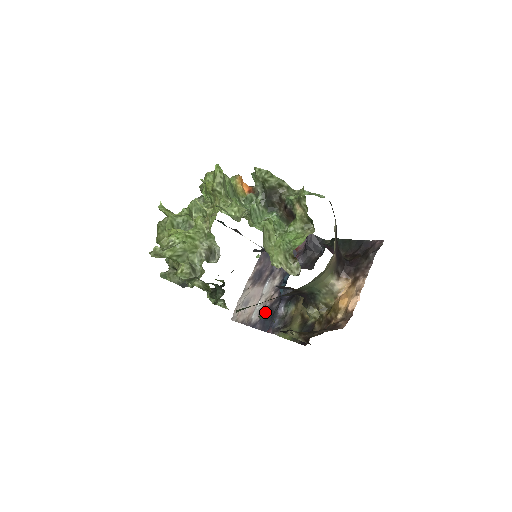
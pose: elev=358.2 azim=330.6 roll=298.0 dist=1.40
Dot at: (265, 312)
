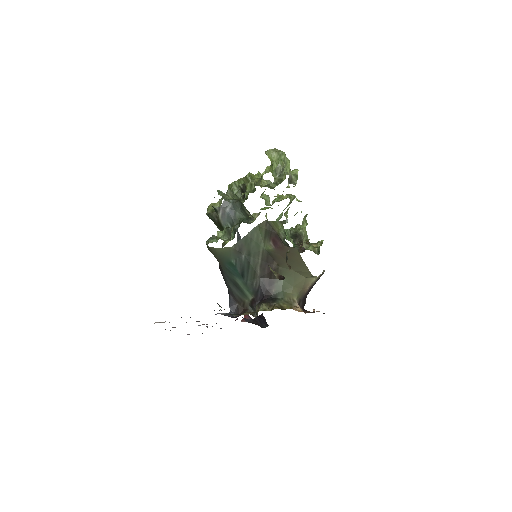
Dot at: occluded
